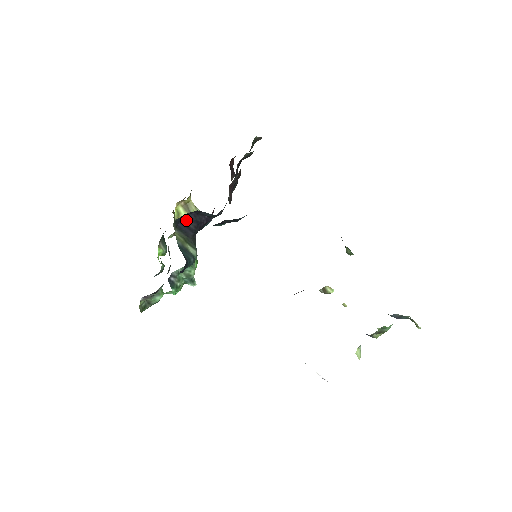
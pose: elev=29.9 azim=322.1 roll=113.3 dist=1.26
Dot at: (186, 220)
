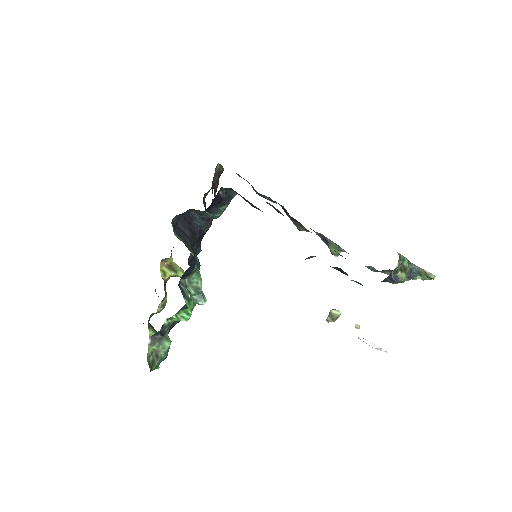
Dot at: (181, 226)
